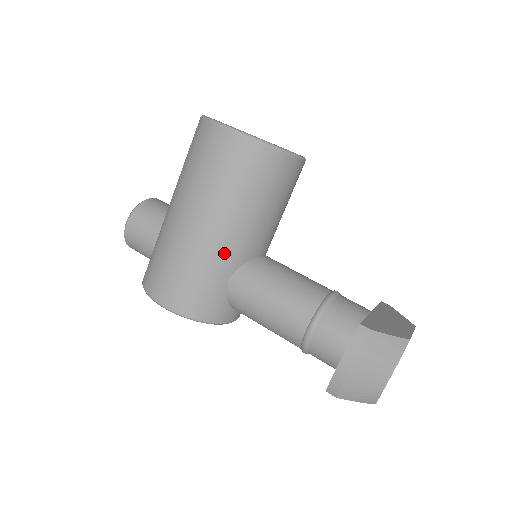
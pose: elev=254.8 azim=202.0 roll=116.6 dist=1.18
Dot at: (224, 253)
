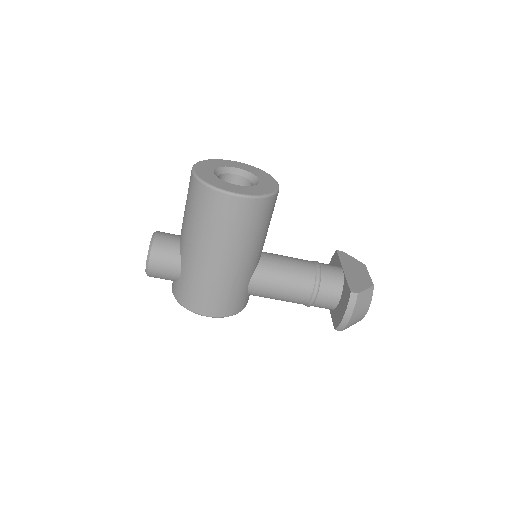
Dot at: (245, 271)
